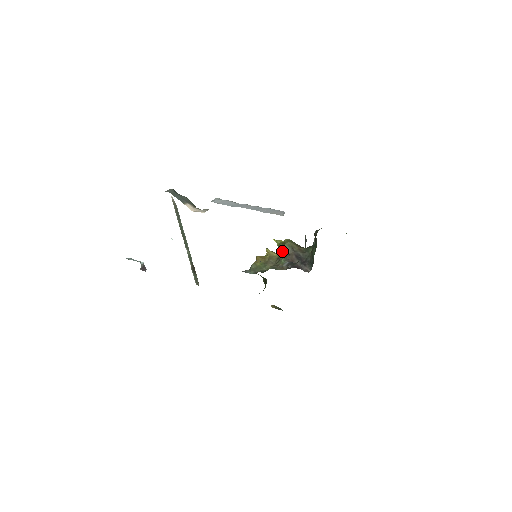
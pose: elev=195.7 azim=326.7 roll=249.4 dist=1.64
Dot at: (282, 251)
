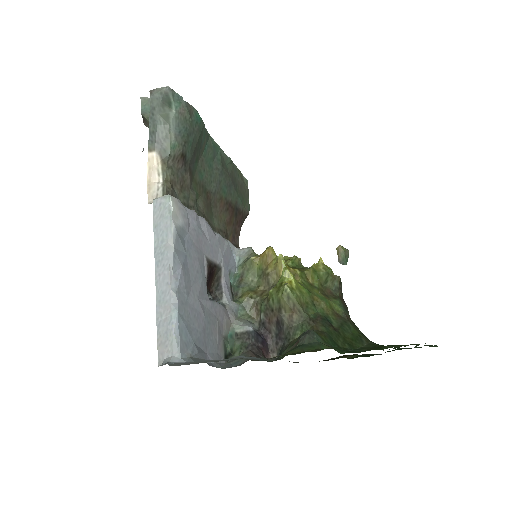
Dot at: (268, 297)
